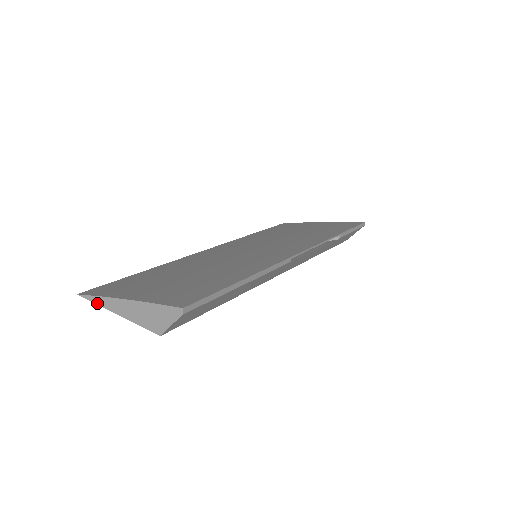
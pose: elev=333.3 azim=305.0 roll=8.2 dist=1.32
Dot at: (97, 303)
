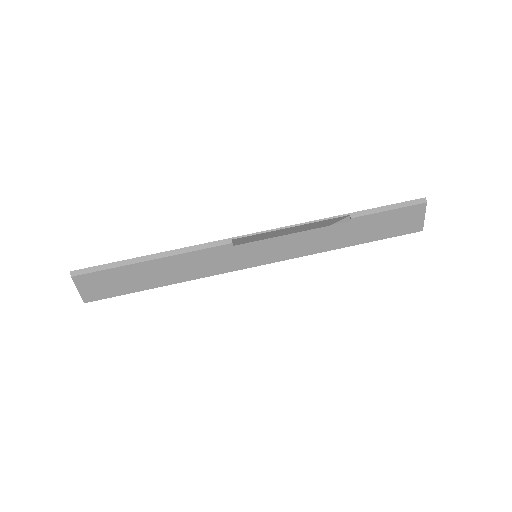
Dot at: occluded
